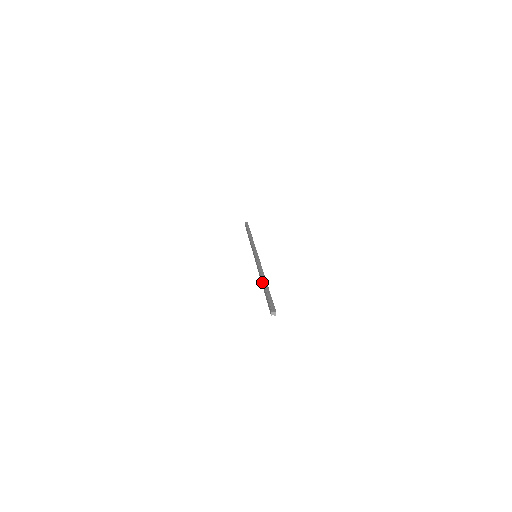
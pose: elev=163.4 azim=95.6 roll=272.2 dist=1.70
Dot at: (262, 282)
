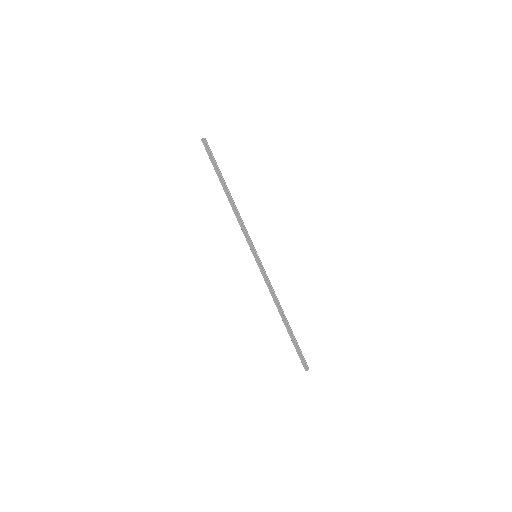
Dot at: (286, 321)
